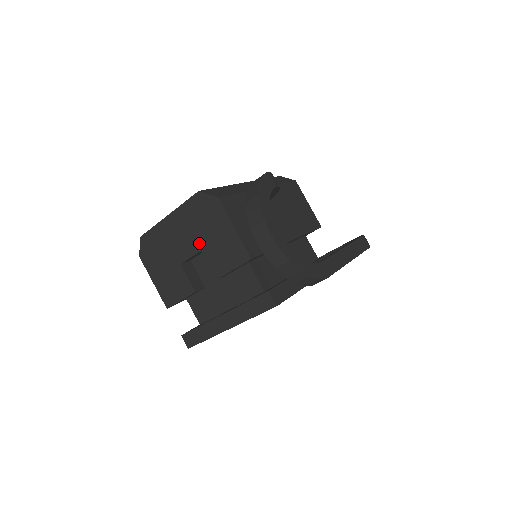
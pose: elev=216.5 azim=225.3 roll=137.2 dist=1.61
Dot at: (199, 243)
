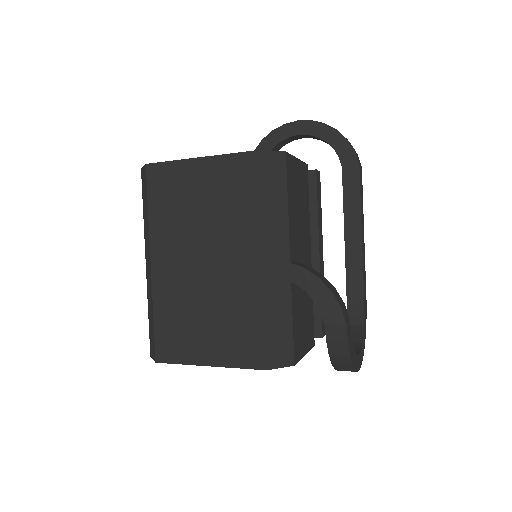
Dot at: occluded
